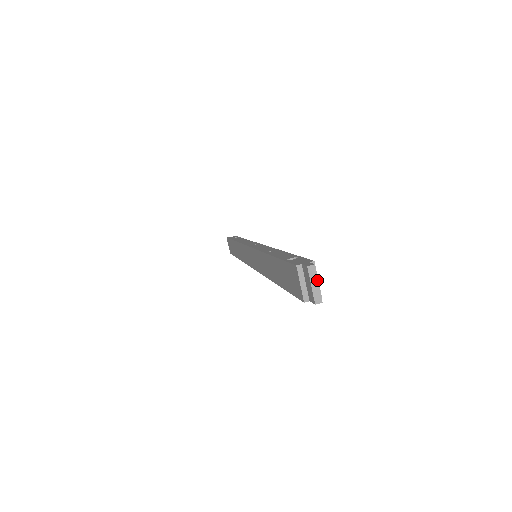
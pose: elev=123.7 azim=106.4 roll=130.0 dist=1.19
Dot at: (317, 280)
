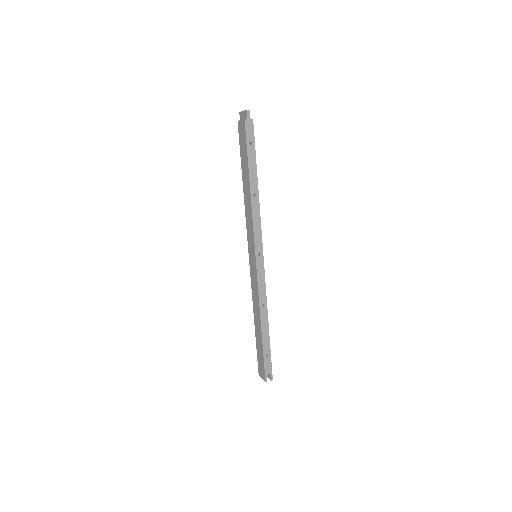
Dot at: occluded
